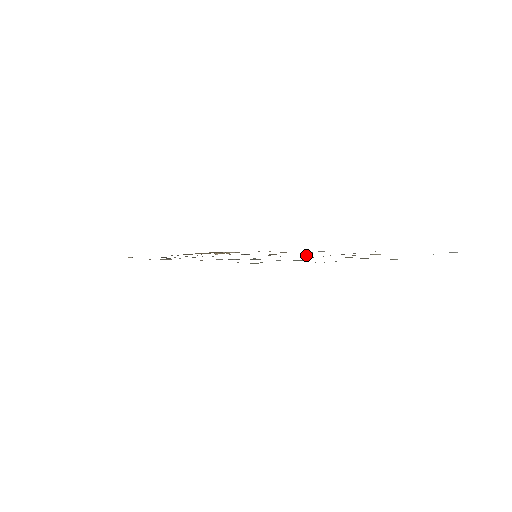
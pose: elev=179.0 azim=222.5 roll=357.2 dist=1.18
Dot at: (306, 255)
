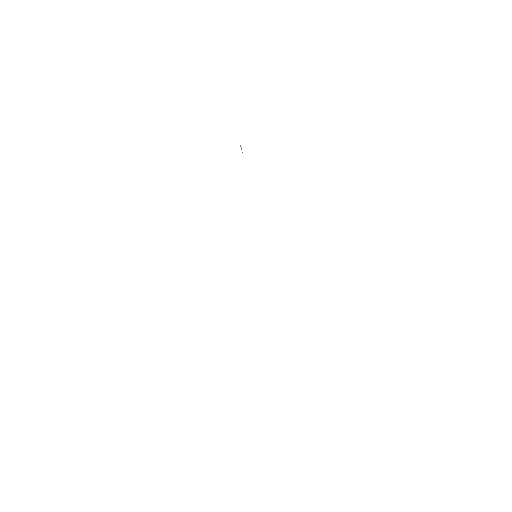
Dot at: occluded
